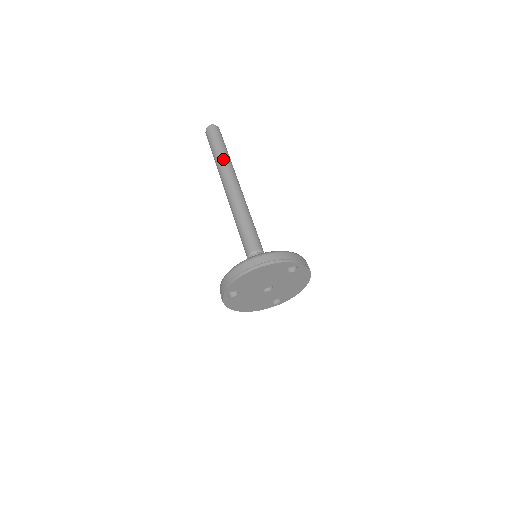
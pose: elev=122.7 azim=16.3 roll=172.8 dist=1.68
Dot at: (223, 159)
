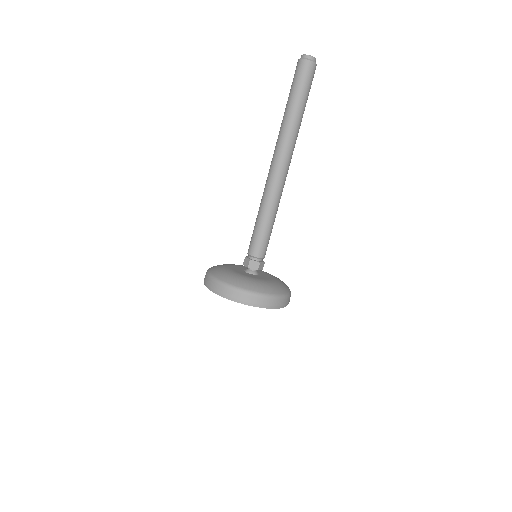
Dot at: (294, 125)
